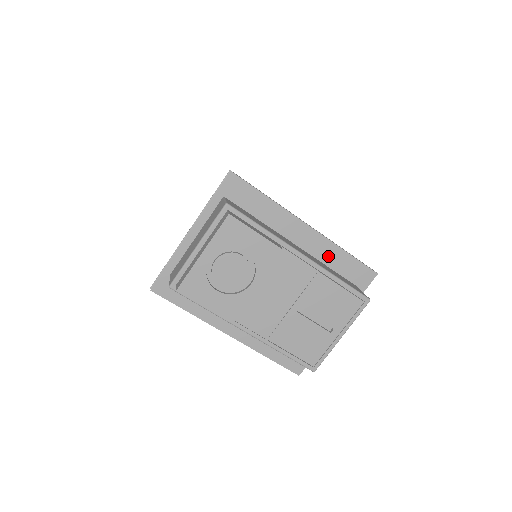
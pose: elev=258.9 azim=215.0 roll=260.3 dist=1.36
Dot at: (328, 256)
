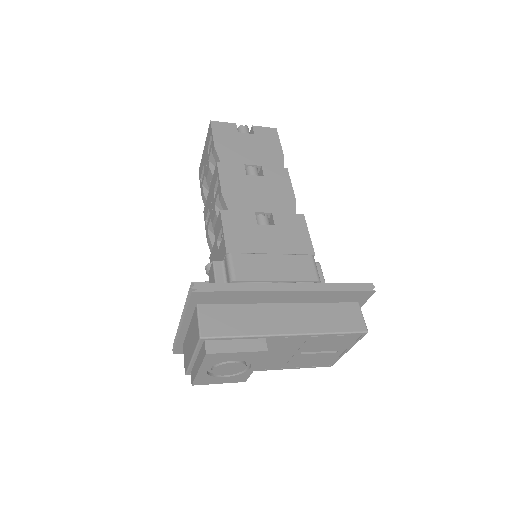
Dot at: (320, 298)
